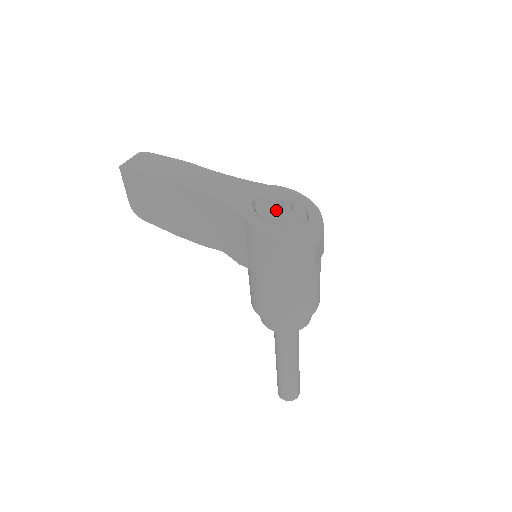
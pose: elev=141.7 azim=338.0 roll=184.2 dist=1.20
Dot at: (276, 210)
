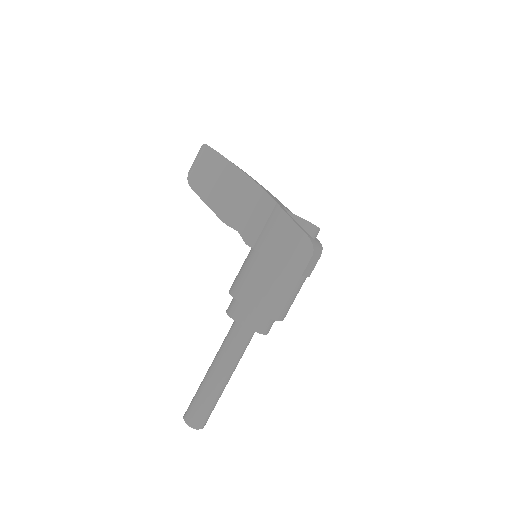
Dot at: occluded
